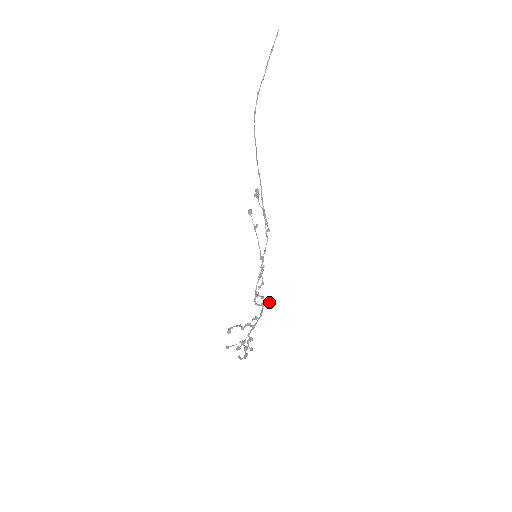
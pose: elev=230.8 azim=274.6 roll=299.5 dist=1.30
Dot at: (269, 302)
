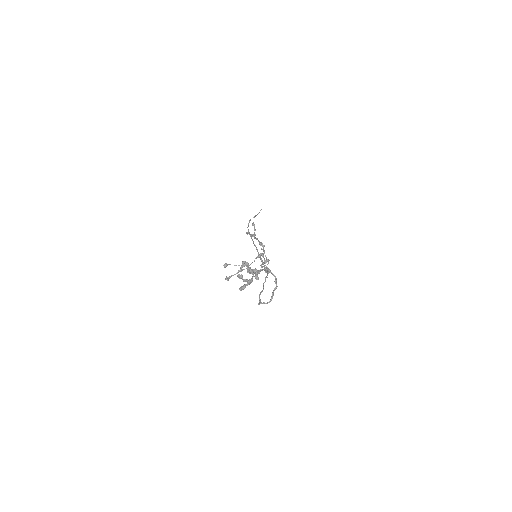
Dot at: (275, 279)
